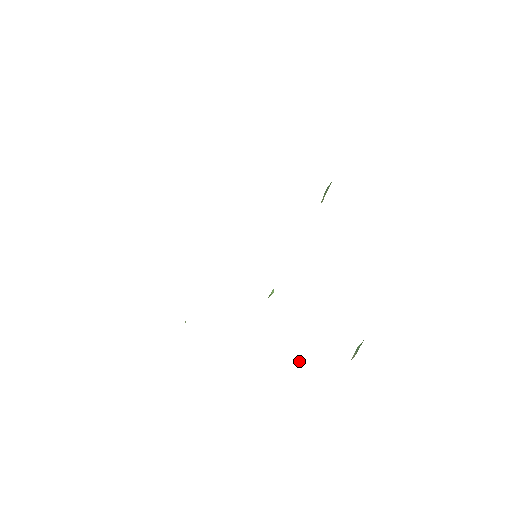
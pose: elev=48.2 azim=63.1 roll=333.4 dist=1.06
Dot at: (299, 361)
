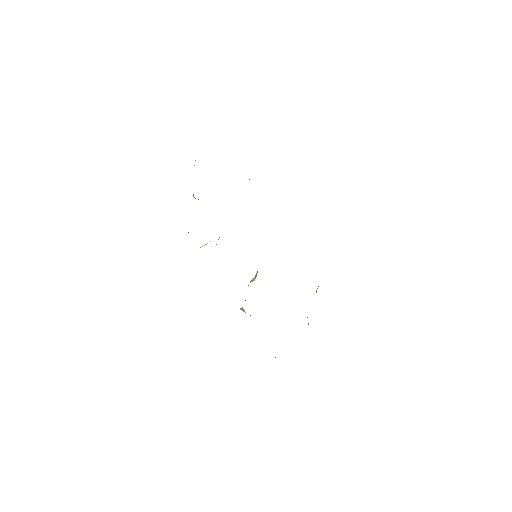
Dot at: occluded
